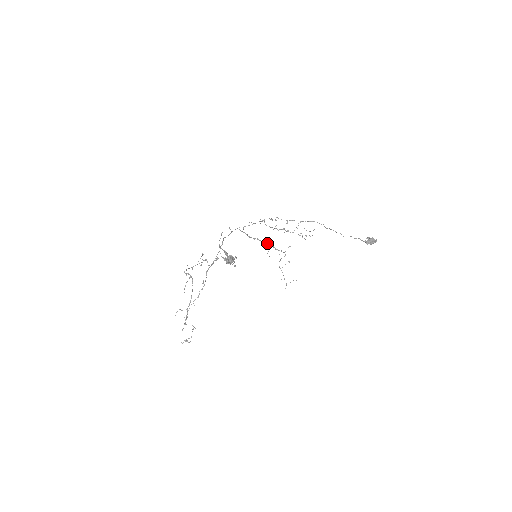
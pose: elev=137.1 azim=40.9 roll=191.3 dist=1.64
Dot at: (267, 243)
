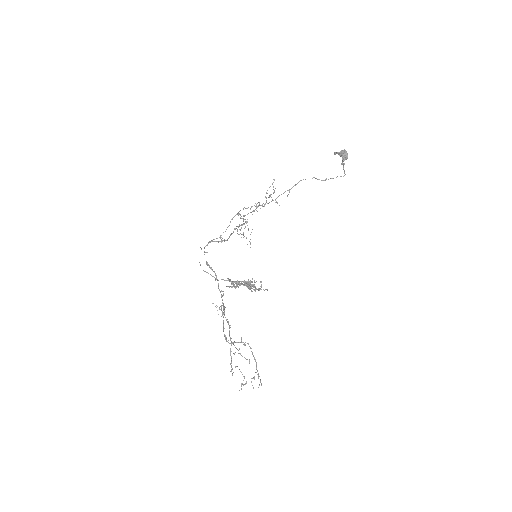
Dot at: (236, 228)
